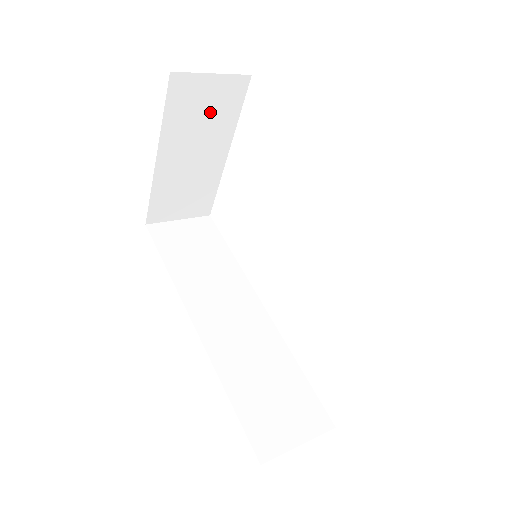
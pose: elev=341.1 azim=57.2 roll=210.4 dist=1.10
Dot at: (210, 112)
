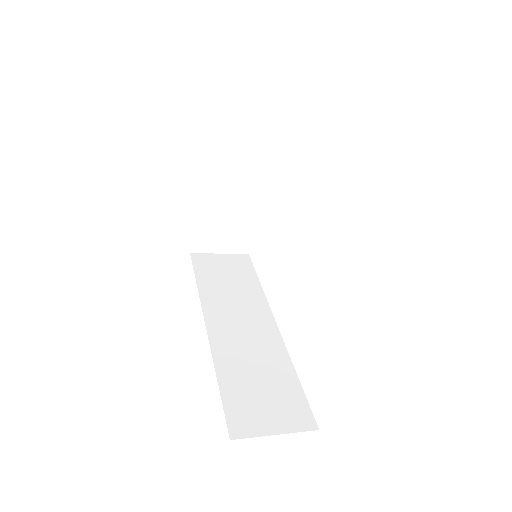
Dot at: (241, 154)
